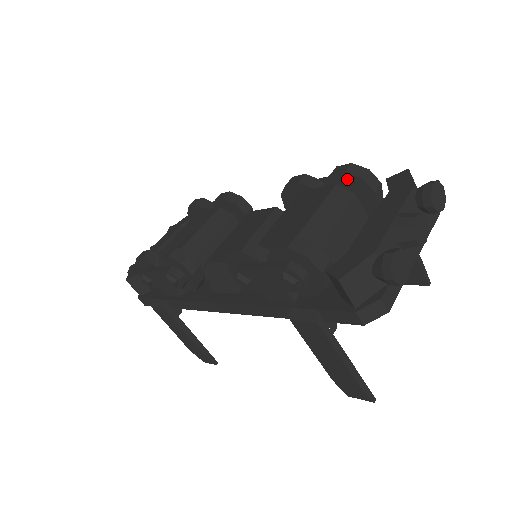
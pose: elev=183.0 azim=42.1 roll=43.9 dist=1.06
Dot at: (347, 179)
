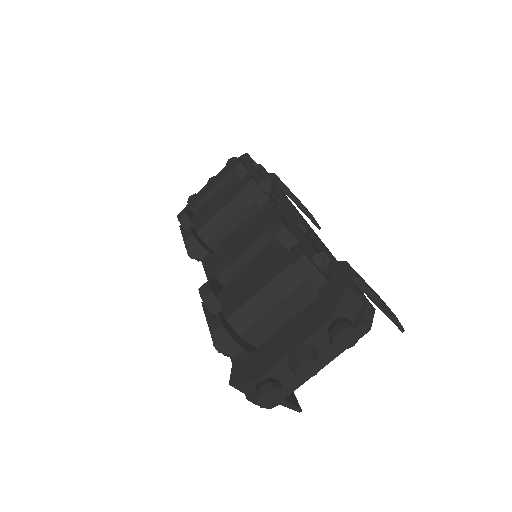
Dot at: (296, 268)
